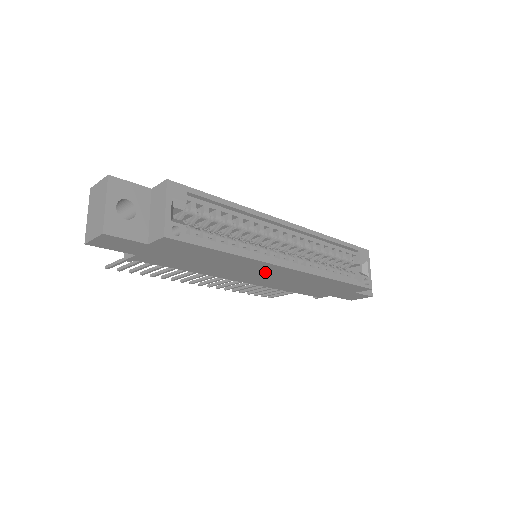
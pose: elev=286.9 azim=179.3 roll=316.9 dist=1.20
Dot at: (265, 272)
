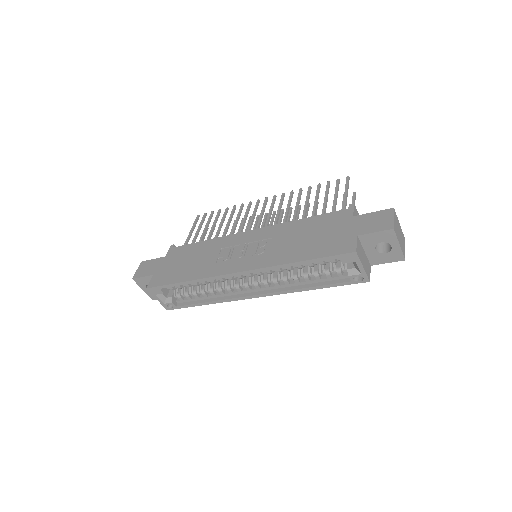
Dot at: occluded
